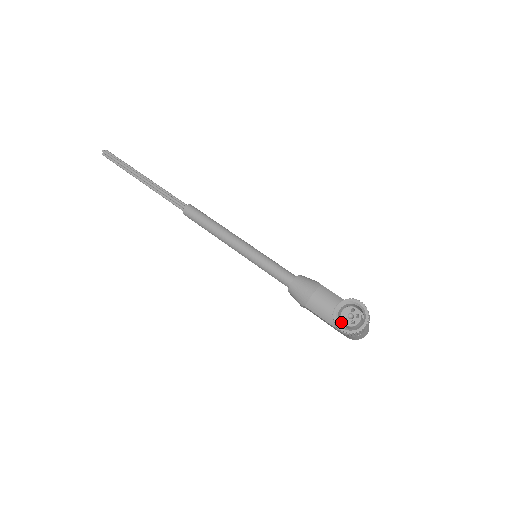
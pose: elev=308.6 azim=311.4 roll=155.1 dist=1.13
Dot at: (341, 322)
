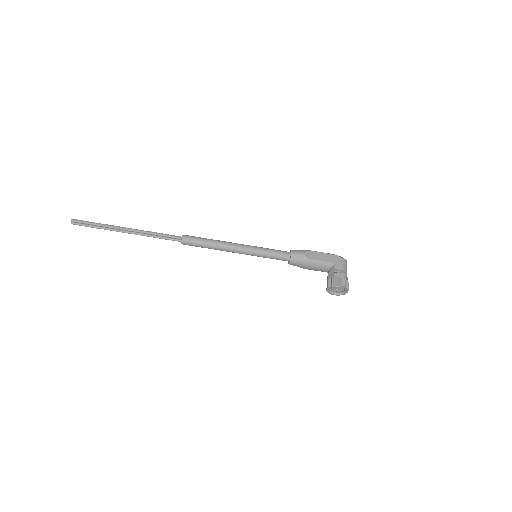
Dot at: occluded
